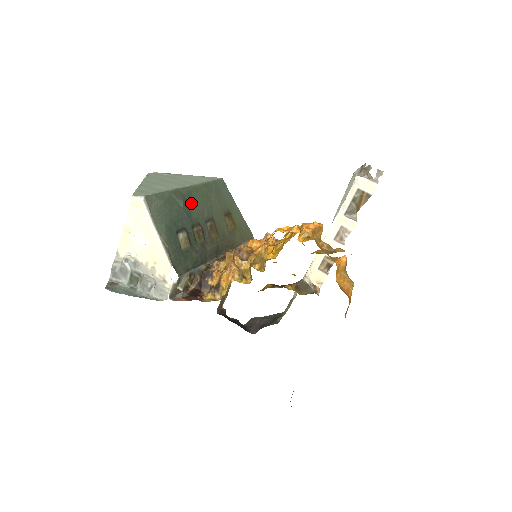
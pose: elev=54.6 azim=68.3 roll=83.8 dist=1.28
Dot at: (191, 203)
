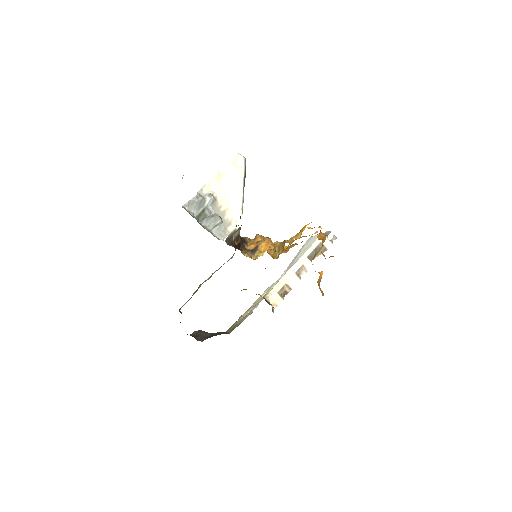
Dot at: occluded
